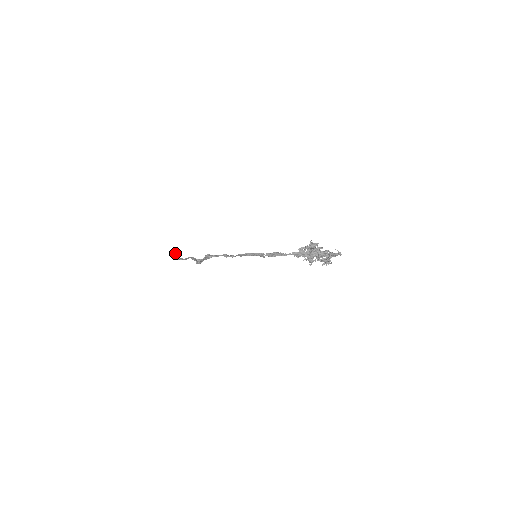
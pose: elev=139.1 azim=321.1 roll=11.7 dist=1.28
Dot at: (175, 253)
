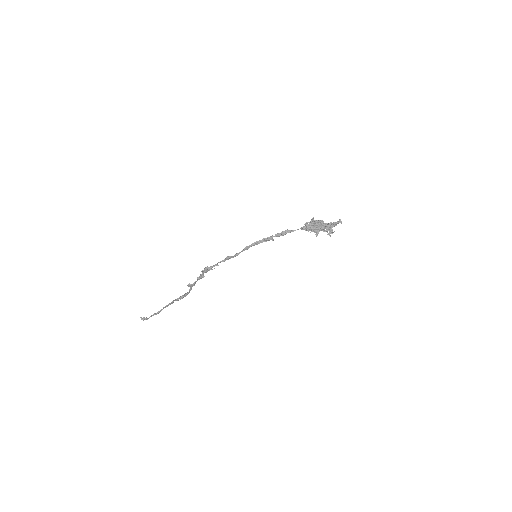
Dot at: (141, 317)
